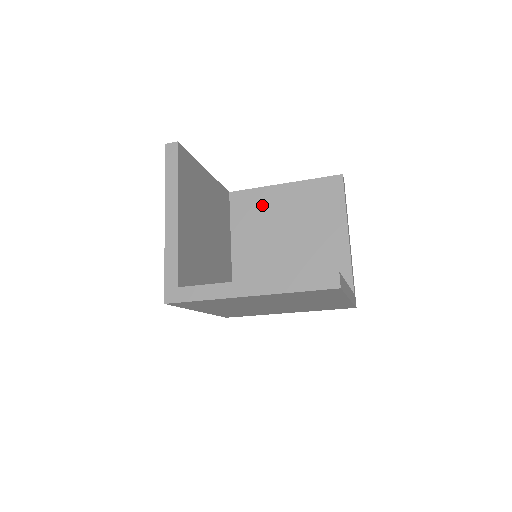
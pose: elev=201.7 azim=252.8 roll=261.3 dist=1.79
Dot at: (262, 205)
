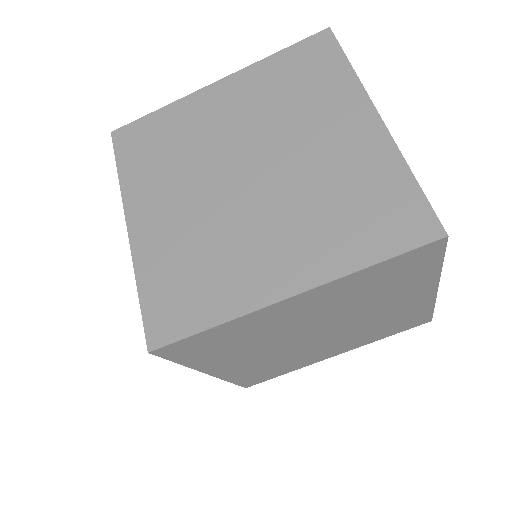
Dot at: occluded
